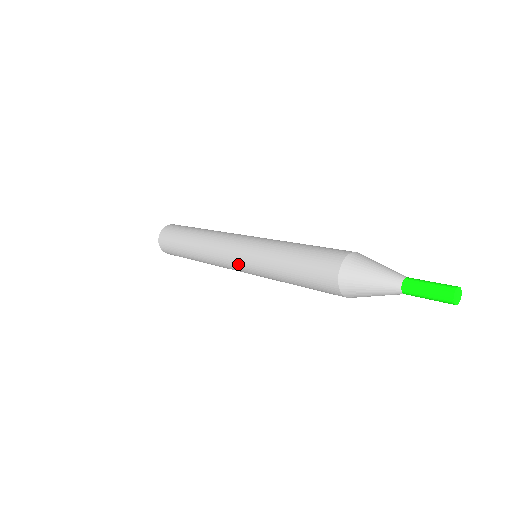
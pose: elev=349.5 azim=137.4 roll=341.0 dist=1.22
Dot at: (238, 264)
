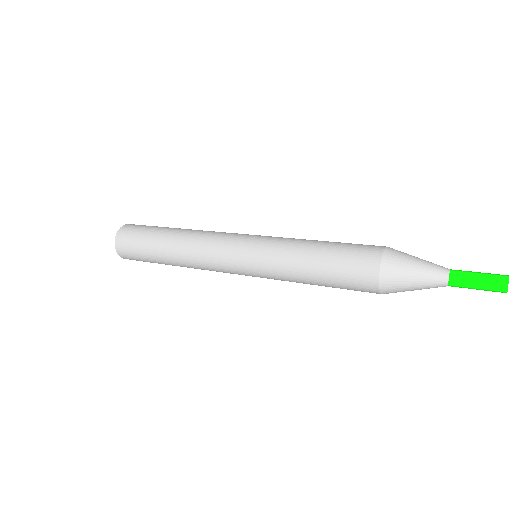
Dot at: (239, 258)
